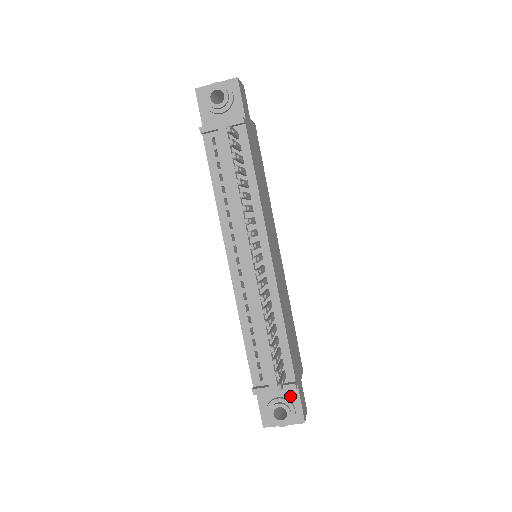
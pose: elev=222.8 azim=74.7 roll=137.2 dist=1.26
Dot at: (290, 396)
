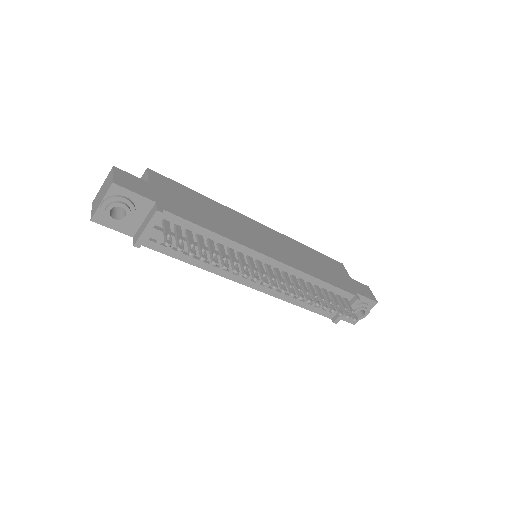
Dot at: occluded
